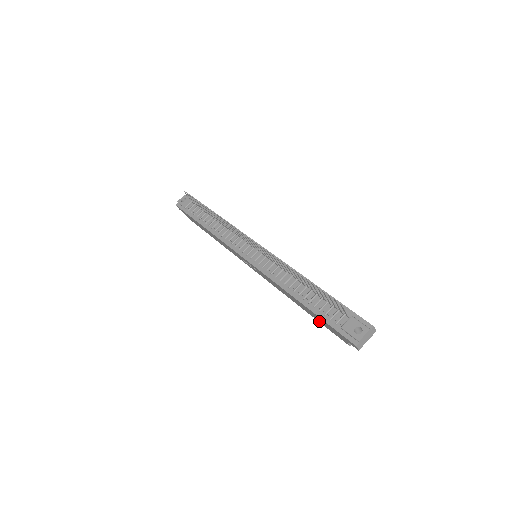
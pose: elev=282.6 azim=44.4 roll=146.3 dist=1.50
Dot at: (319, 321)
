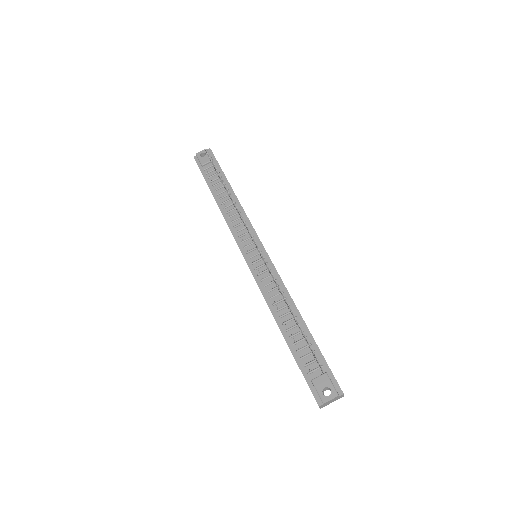
Dot at: occluded
